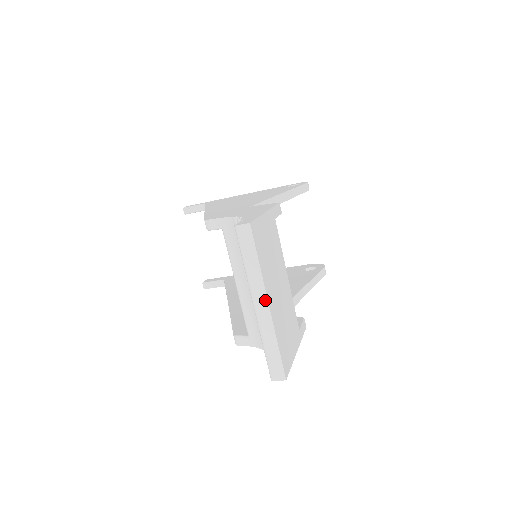
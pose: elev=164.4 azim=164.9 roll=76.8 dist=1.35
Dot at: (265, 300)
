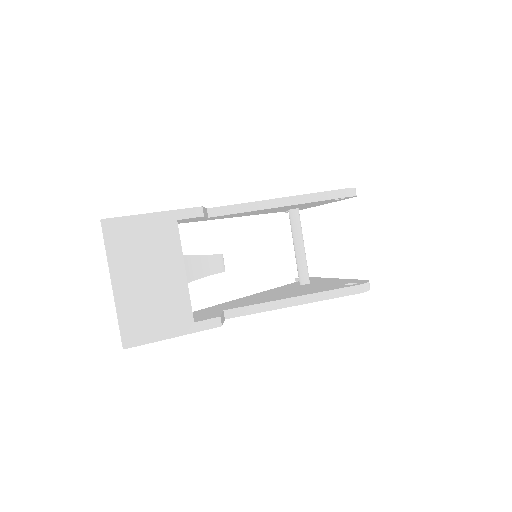
Dot at: (111, 281)
